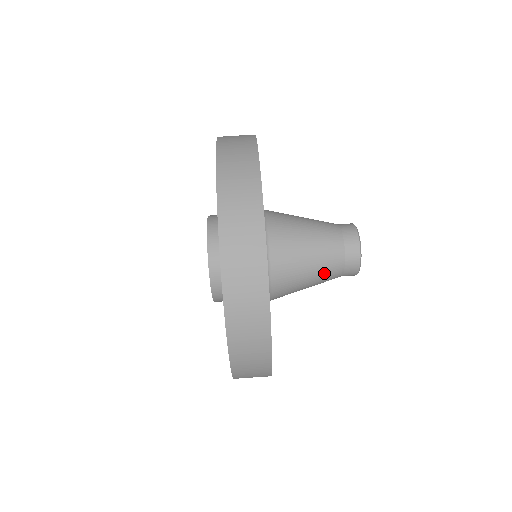
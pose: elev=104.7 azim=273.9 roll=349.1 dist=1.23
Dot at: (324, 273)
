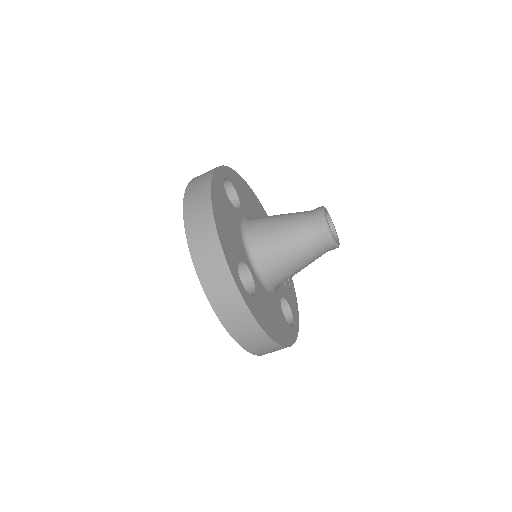
Dot at: (309, 260)
